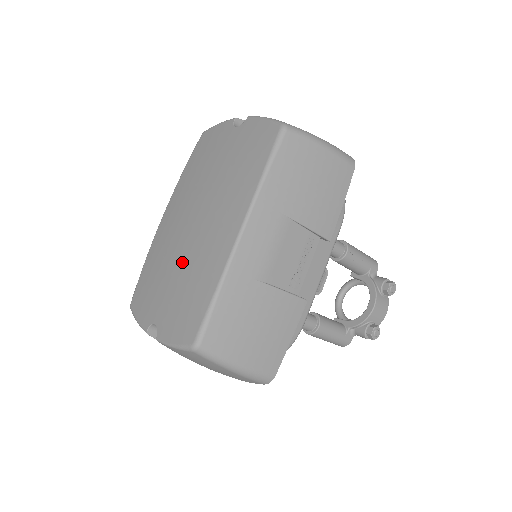
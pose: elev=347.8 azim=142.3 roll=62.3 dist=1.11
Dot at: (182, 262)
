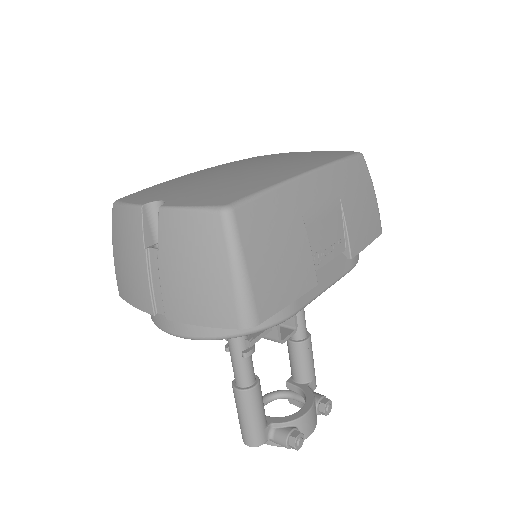
Dot at: (224, 177)
